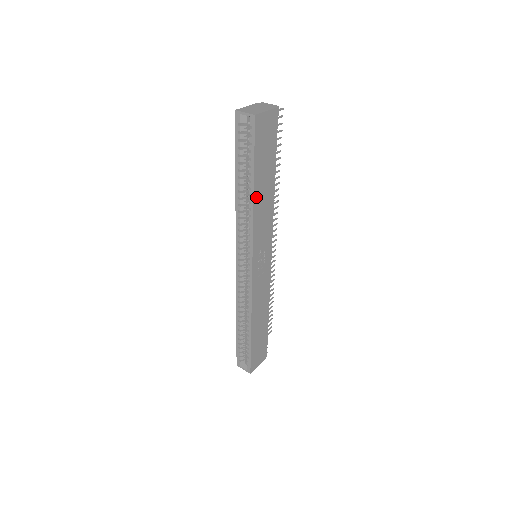
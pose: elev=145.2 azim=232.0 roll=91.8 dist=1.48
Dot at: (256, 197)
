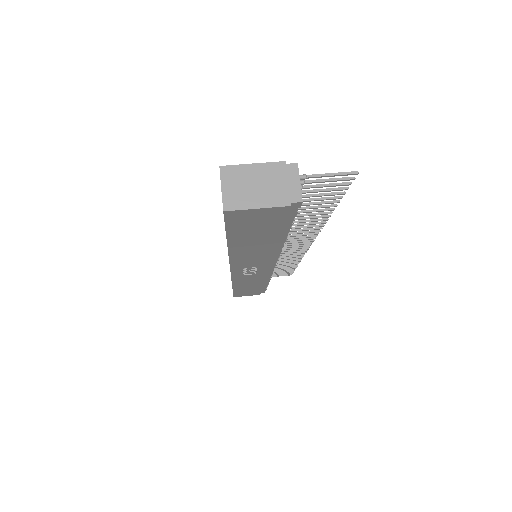
Dot at: (235, 249)
